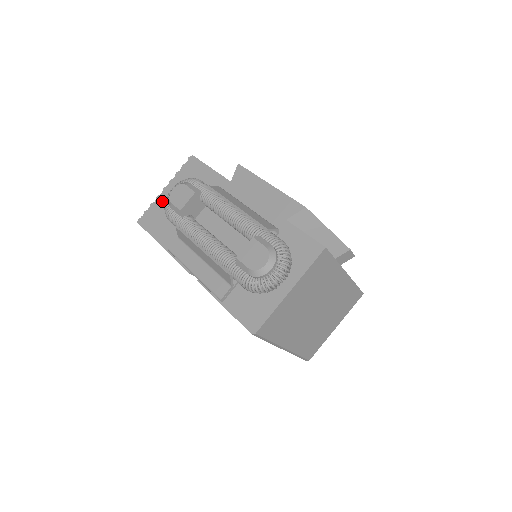
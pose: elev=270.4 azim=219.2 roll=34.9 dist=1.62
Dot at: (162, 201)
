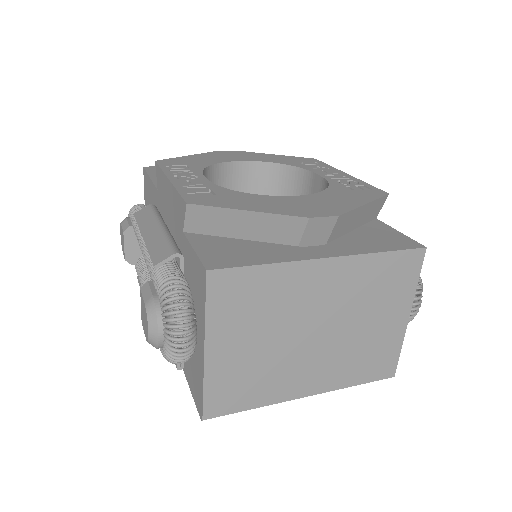
Dot at: occluded
